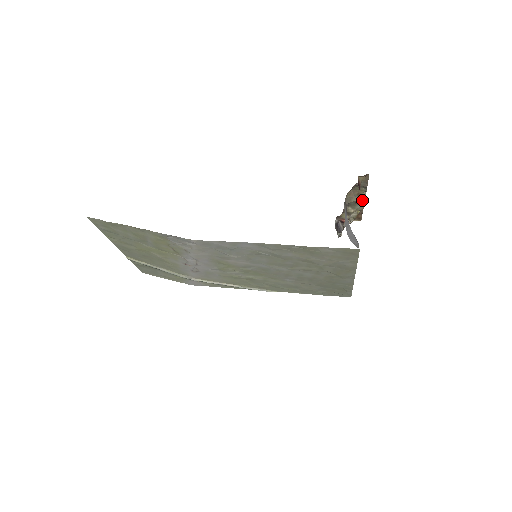
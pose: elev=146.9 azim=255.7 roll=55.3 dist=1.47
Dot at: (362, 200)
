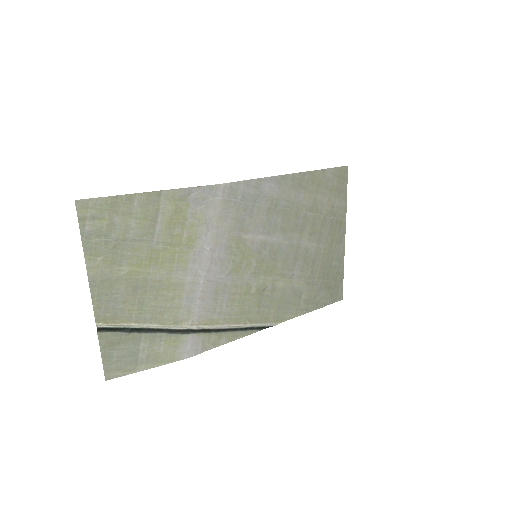
Dot at: occluded
